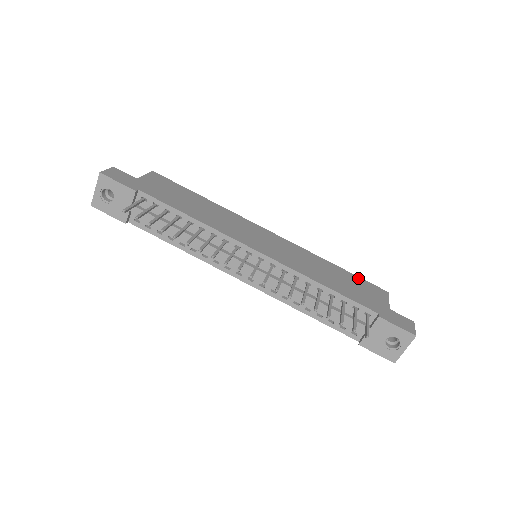
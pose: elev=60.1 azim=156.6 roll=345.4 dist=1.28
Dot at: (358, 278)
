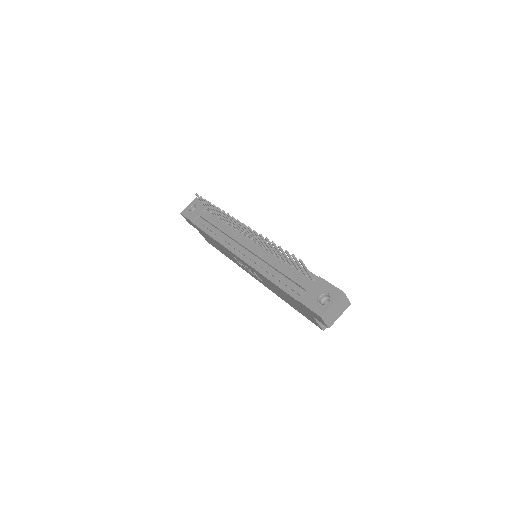
Dot at: occluded
